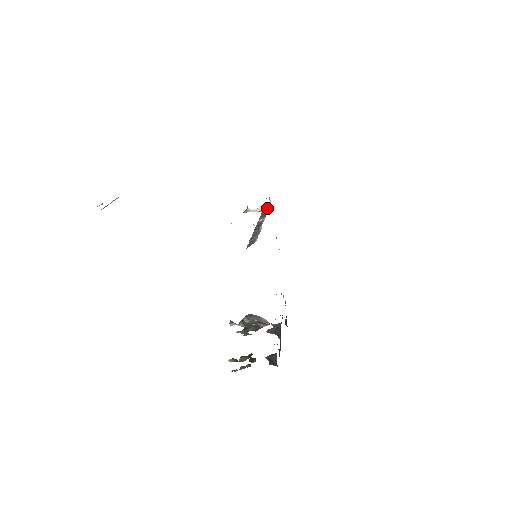
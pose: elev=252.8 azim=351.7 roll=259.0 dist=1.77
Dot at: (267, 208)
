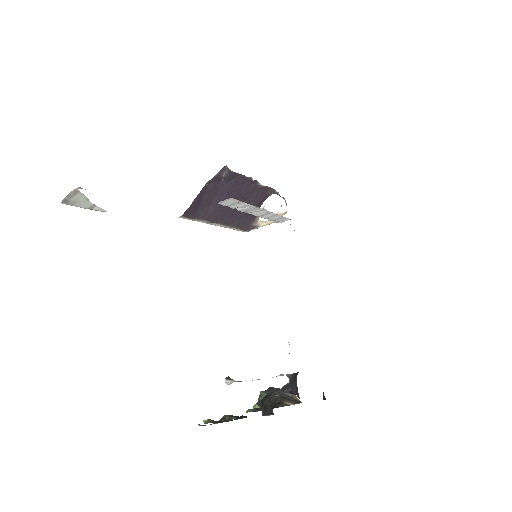
Dot at: occluded
